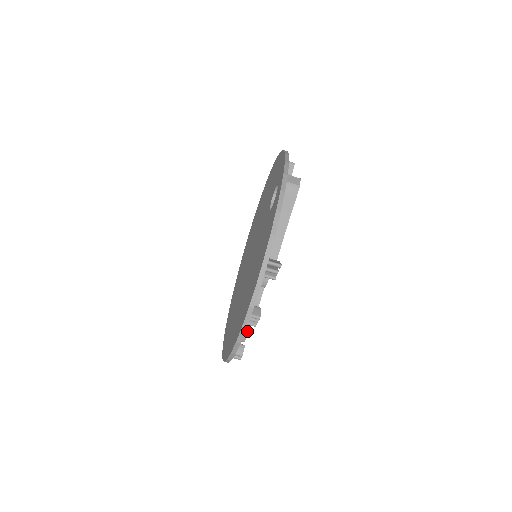
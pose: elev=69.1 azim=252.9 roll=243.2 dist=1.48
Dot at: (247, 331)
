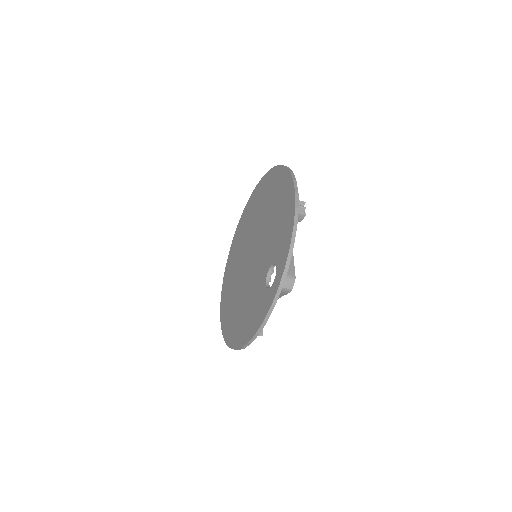
Dot at: occluded
